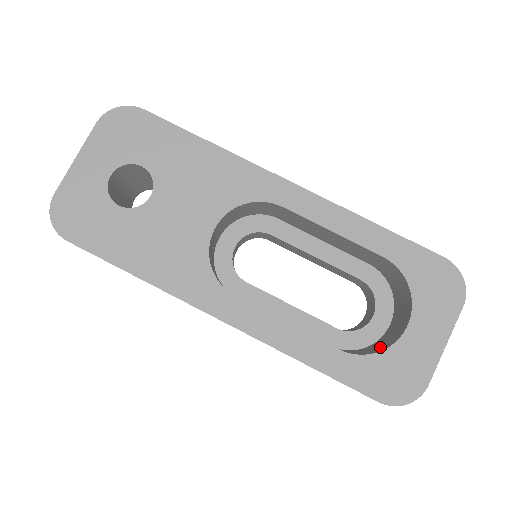
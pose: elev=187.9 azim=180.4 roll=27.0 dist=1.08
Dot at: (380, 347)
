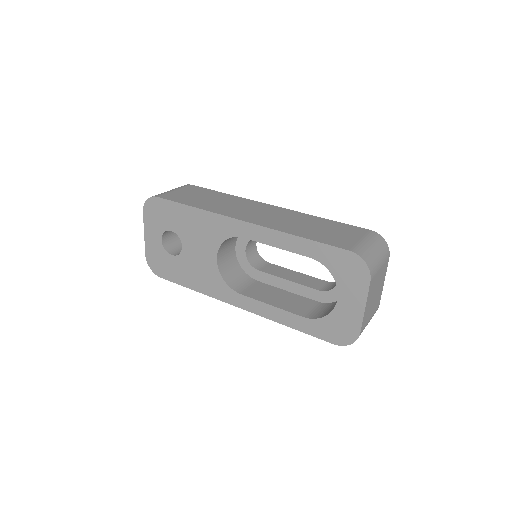
Dot at: (333, 308)
